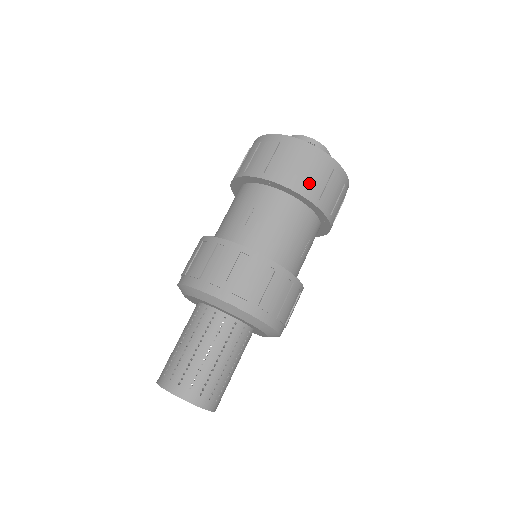
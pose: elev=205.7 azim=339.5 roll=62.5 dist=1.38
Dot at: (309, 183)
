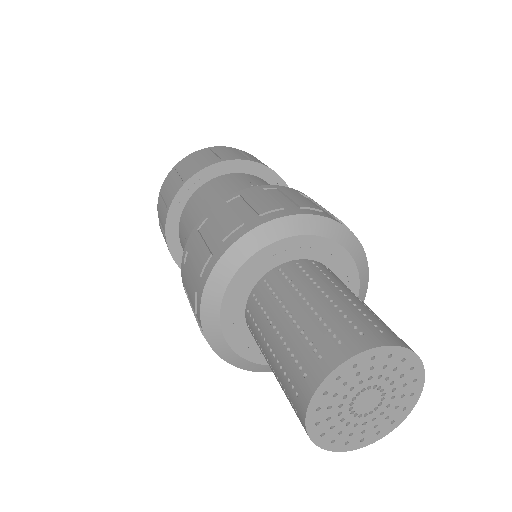
Dot at: occluded
